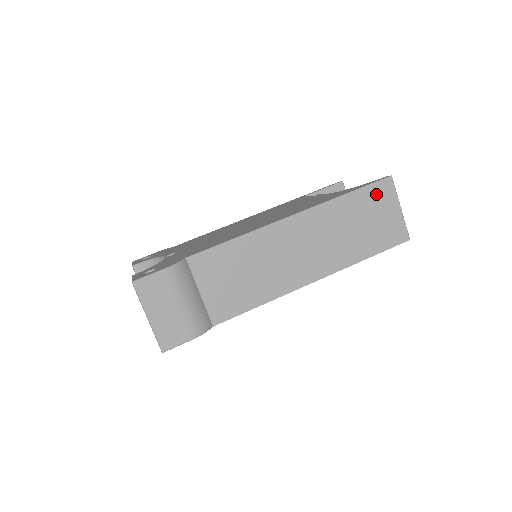
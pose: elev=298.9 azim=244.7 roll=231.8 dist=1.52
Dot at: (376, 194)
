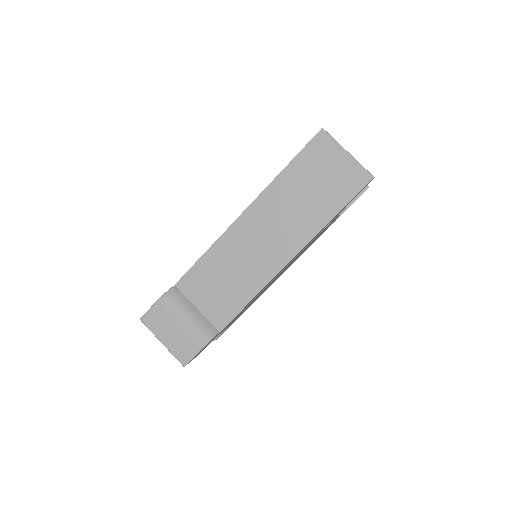
Dot at: (314, 153)
